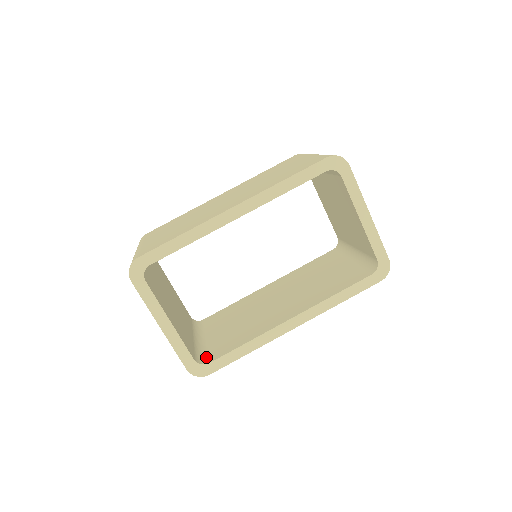
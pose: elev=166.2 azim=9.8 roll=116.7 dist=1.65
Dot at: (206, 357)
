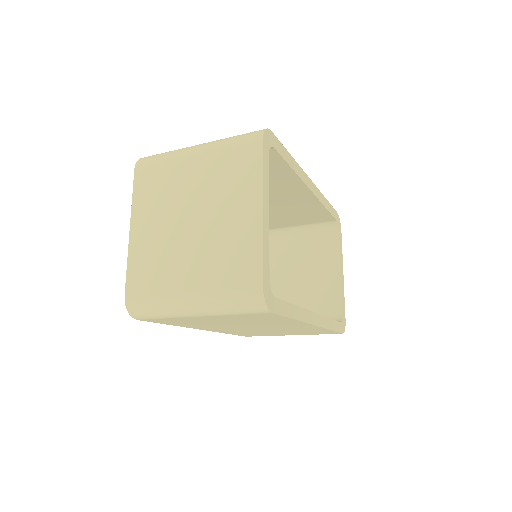
Dot at: occluded
